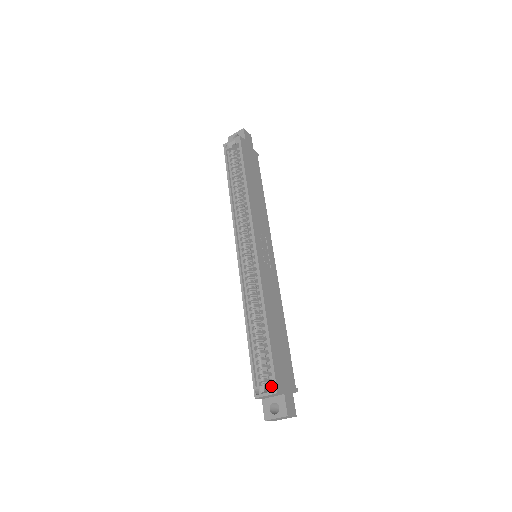
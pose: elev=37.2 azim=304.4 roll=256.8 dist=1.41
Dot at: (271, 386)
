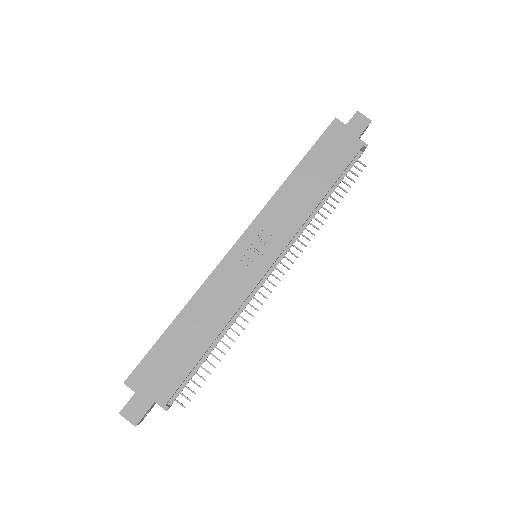
Dot at: (130, 375)
